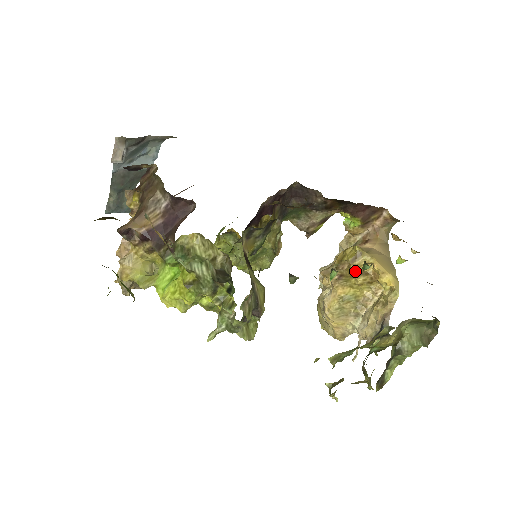
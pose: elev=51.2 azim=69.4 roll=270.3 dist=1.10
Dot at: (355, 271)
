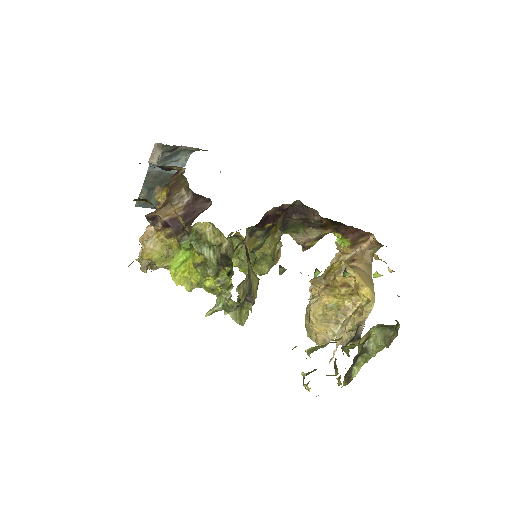
Dot at: (339, 282)
